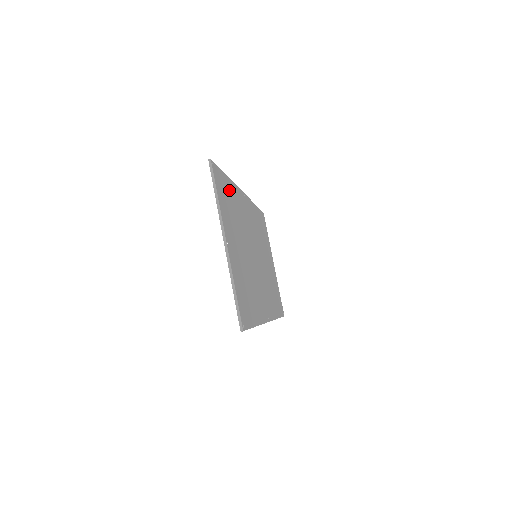
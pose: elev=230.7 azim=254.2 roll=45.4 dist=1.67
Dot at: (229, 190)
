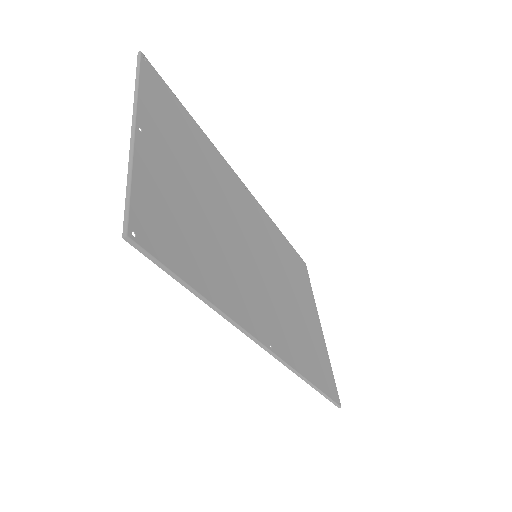
Dot at: (191, 129)
